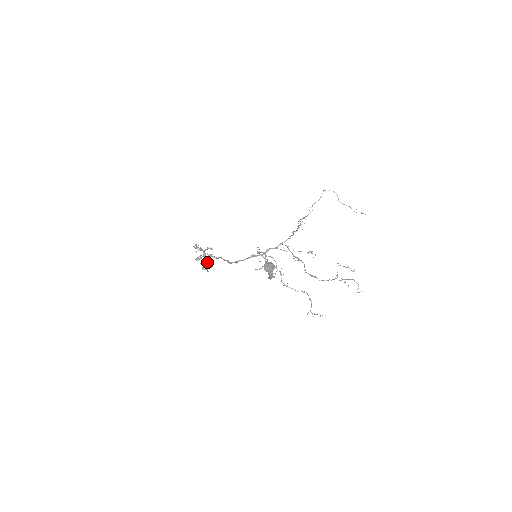
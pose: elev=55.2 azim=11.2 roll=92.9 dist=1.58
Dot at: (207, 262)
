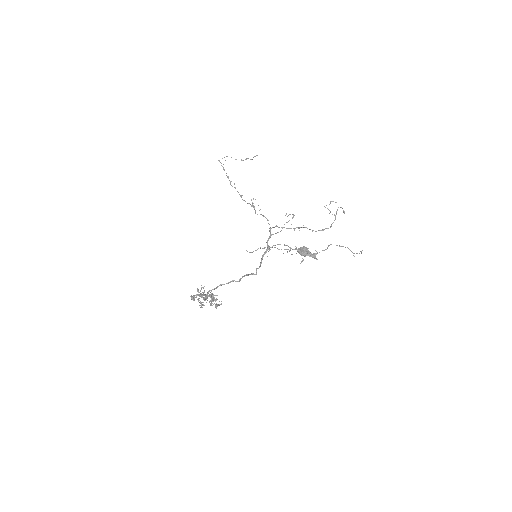
Dot at: (212, 300)
